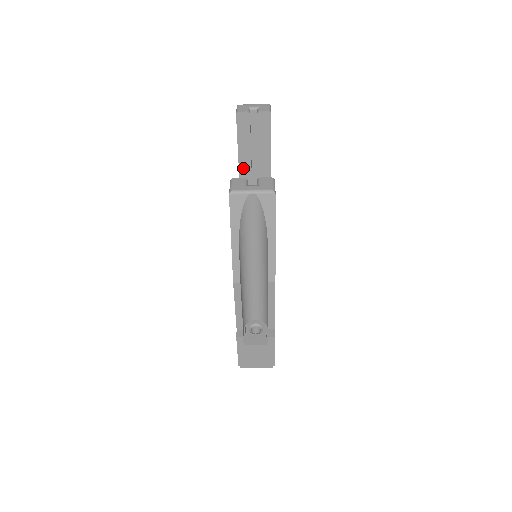
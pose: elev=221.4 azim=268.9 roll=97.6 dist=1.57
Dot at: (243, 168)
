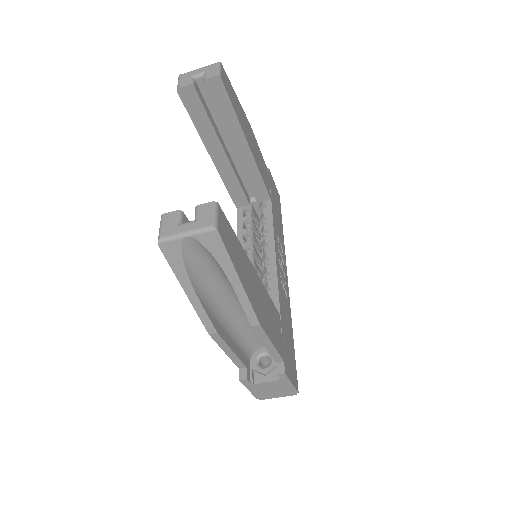
Dot at: (213, 151)
